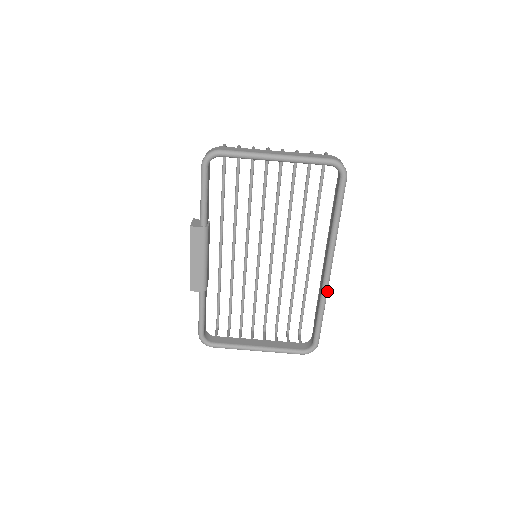
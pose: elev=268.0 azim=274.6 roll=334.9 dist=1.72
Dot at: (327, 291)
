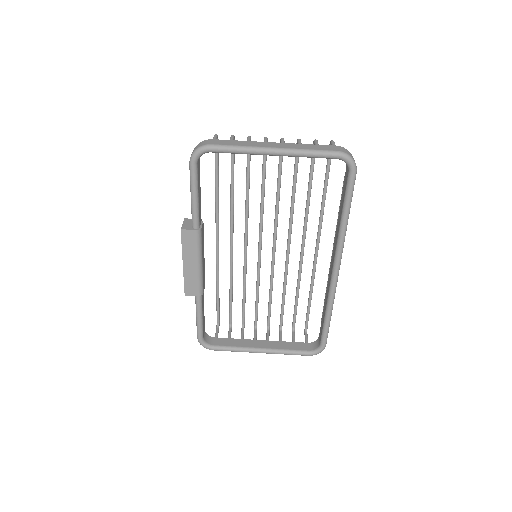
Dot at: (335, 292)
